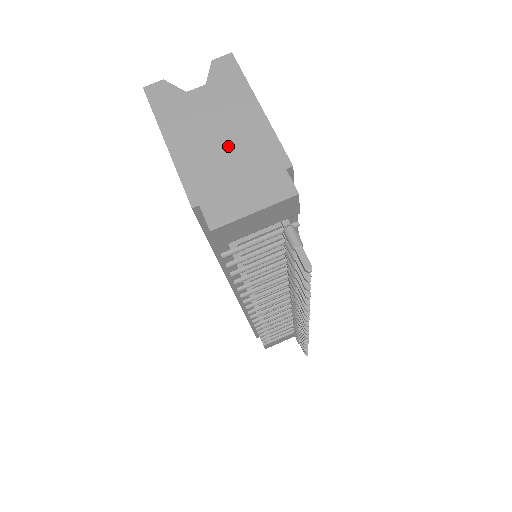
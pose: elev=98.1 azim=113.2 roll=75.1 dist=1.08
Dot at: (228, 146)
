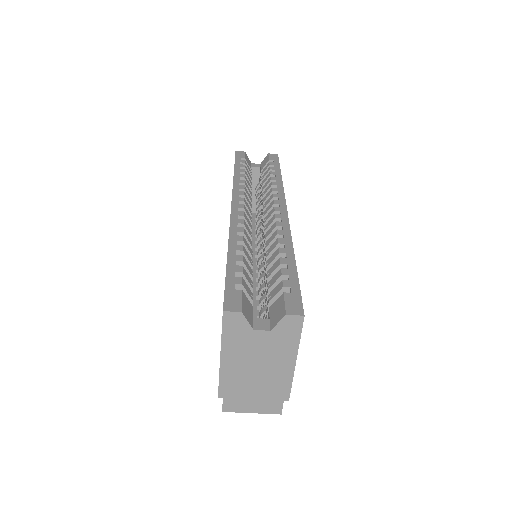
Dot at: (259, 376)
